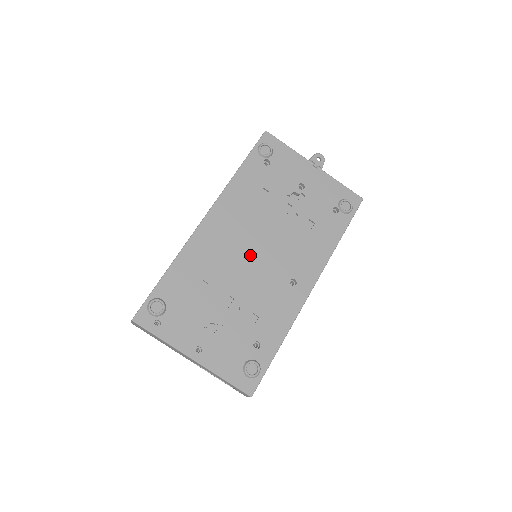
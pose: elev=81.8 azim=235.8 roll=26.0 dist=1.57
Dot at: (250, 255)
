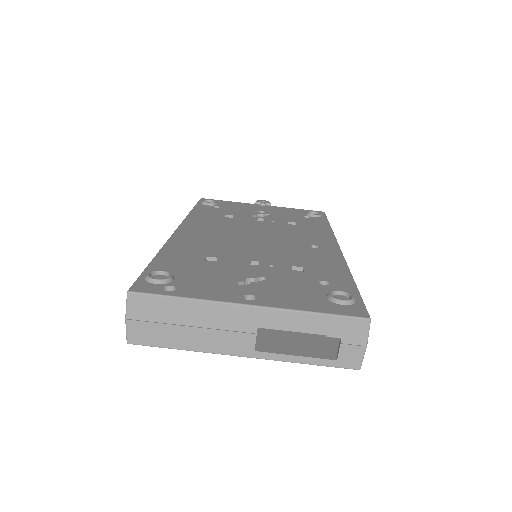
Dot at: (249, 240)
